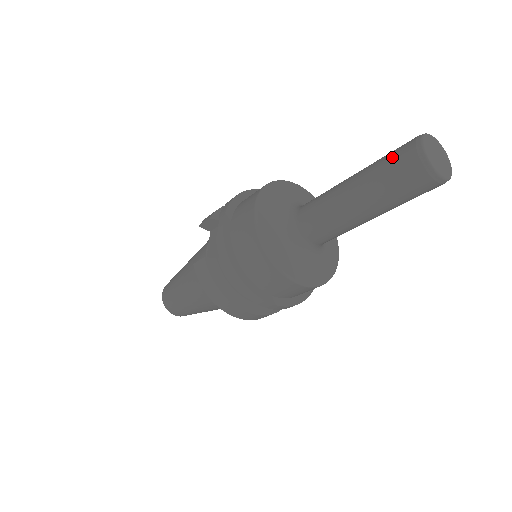
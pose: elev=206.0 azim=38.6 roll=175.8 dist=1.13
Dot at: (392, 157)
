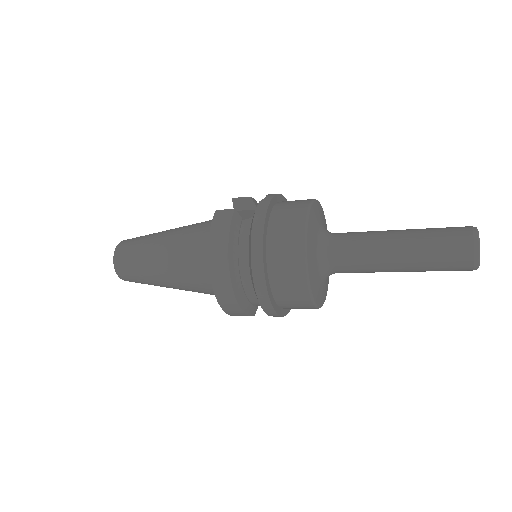
Dot at: (447, 227)
